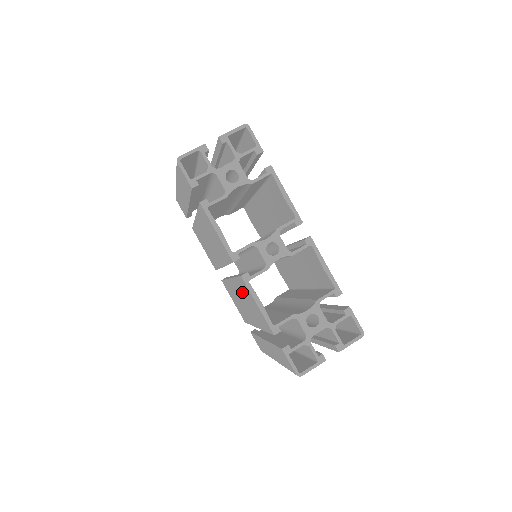
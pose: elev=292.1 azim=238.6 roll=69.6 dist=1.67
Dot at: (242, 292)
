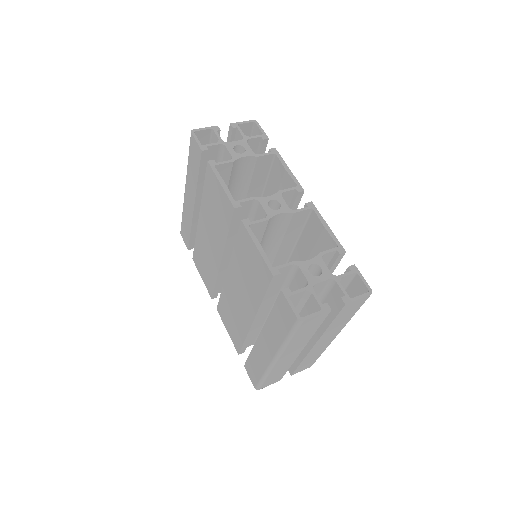
Dot at: (240, 264)
